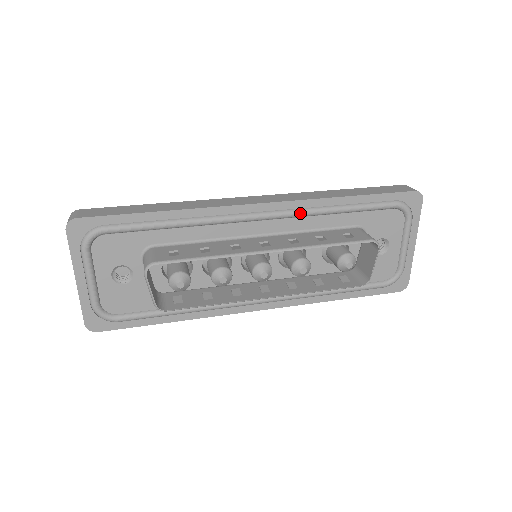
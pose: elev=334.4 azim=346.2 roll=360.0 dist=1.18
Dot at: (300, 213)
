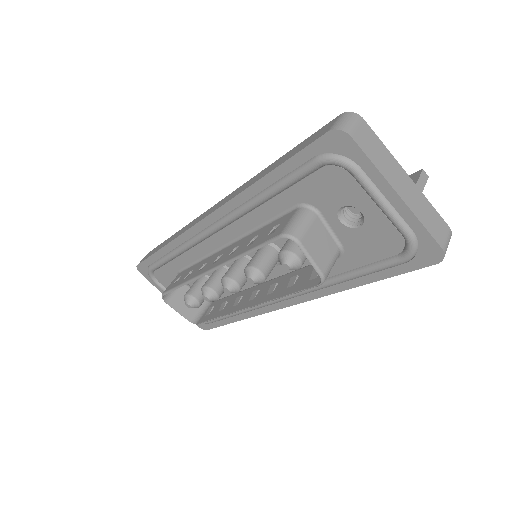
Dot at: (233, 216)
